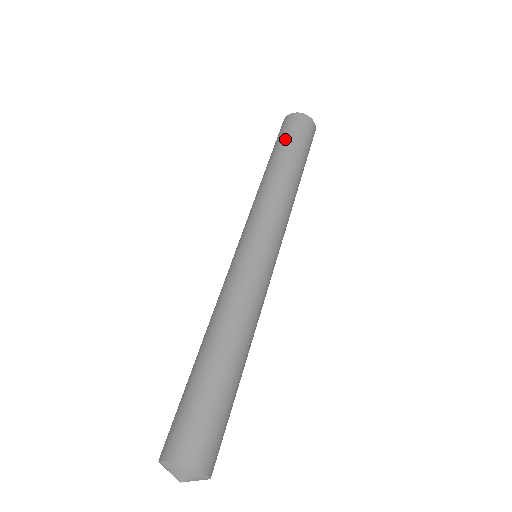
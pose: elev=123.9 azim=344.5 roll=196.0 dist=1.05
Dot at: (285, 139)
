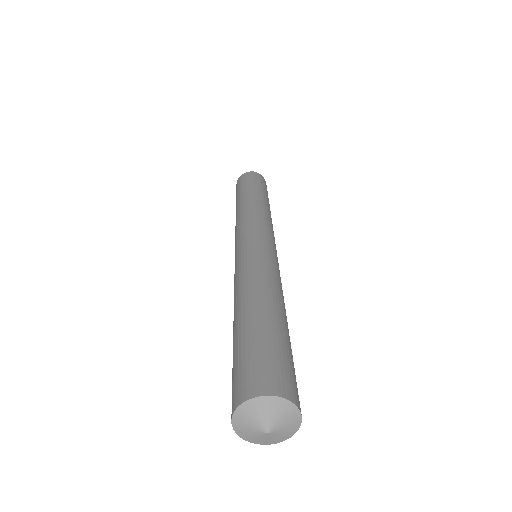
Dot at: (240, 189)
